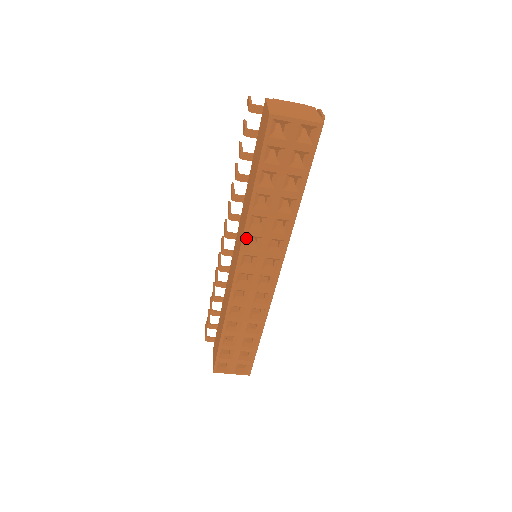
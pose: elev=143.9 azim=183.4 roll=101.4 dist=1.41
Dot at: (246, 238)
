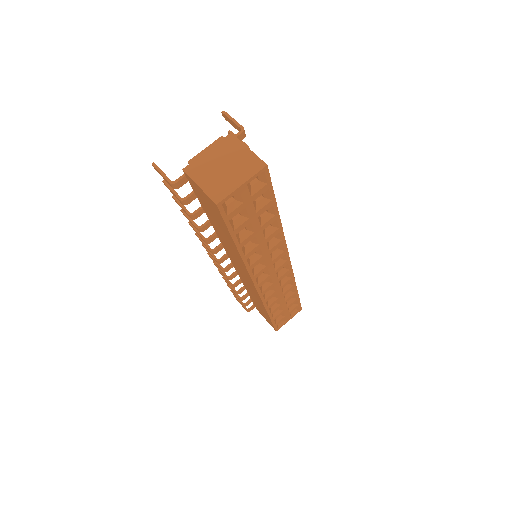
Dot at: (251, 271)
